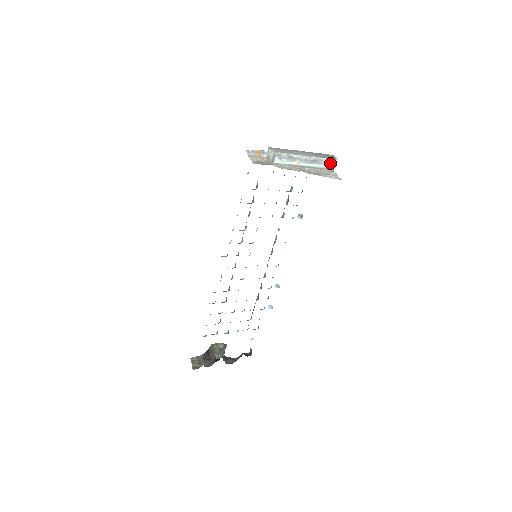
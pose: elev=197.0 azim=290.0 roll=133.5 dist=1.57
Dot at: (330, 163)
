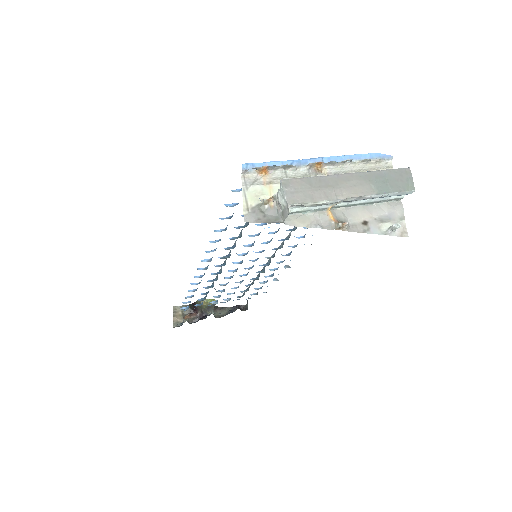
Dot at: (397, 194)
